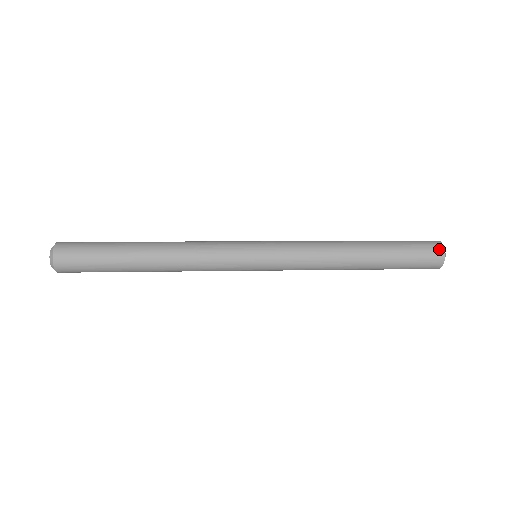
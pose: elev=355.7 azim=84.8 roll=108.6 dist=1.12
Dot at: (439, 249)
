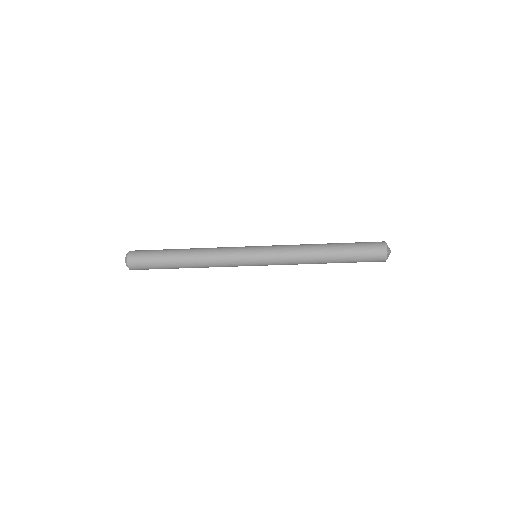
Dot at: (382, 244)
